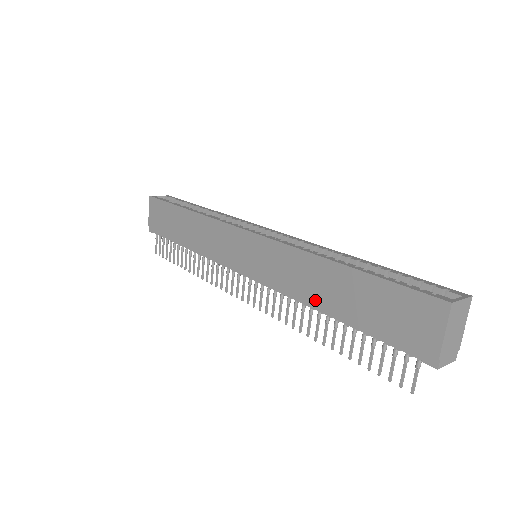
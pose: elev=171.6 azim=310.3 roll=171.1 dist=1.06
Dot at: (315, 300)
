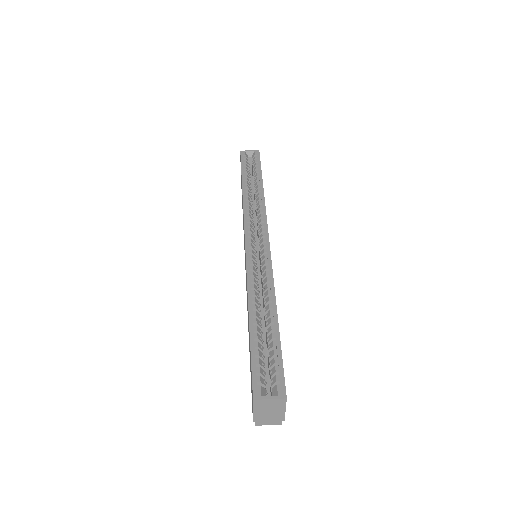
Dot at: occluded
